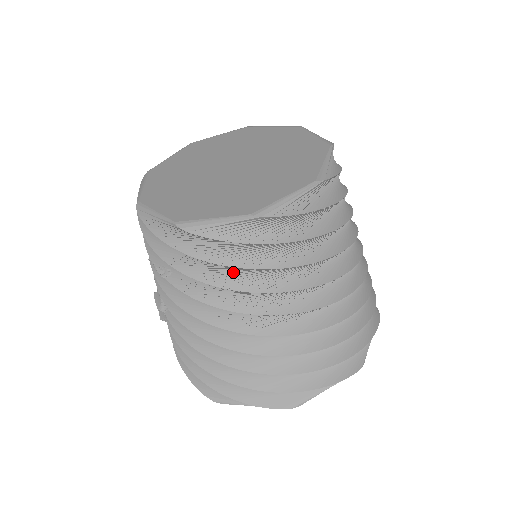
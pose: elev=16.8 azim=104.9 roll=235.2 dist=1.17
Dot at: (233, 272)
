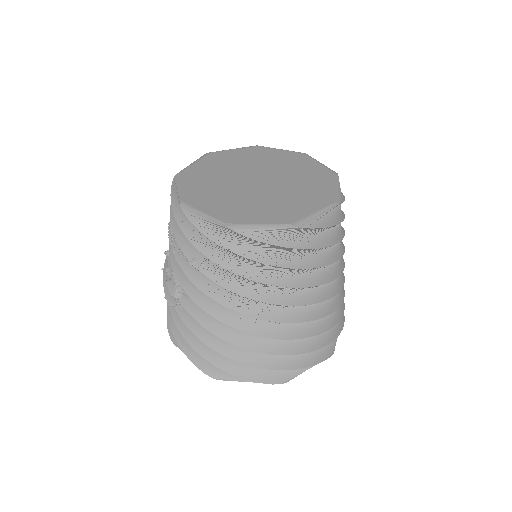
Dot at: (265, 269)
